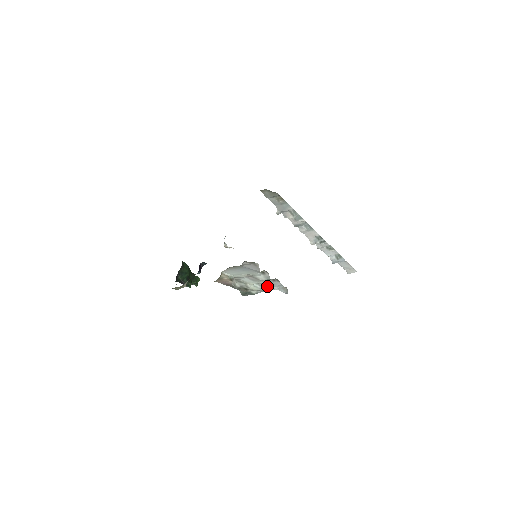
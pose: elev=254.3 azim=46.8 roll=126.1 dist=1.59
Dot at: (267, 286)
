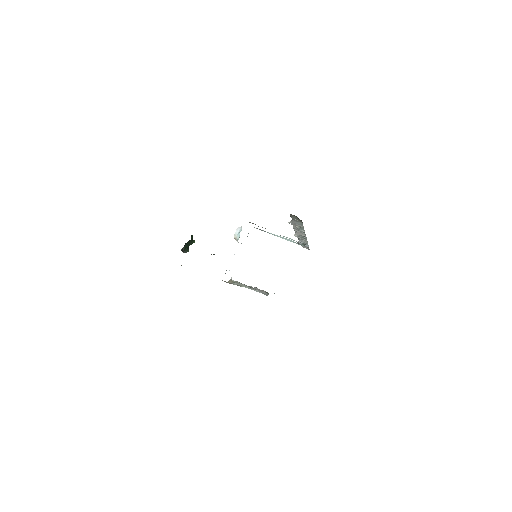
Dot at: occluded
